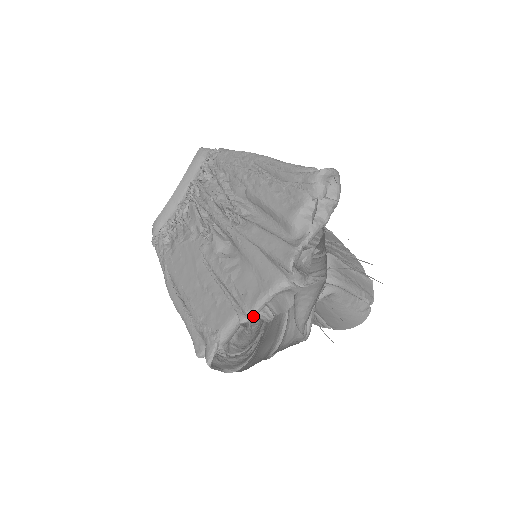
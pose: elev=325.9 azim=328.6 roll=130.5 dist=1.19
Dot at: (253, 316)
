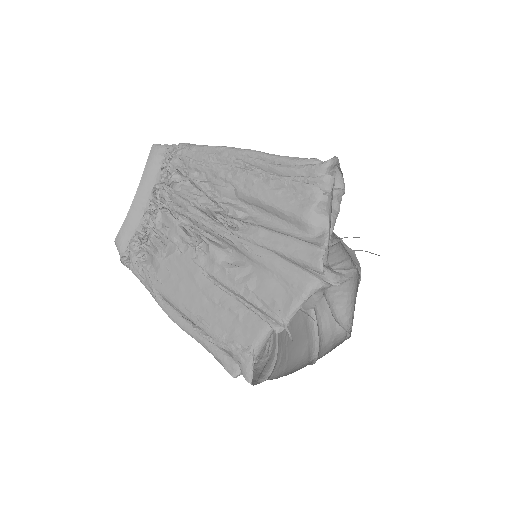
Dot at: (288, 324)
